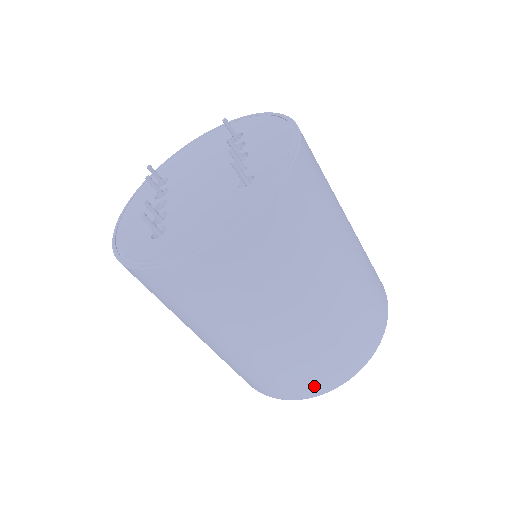
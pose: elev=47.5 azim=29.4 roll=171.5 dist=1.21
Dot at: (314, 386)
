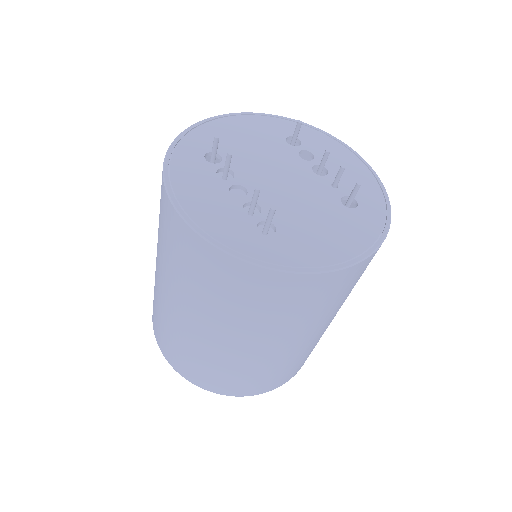
Dot at: (277, 383)
